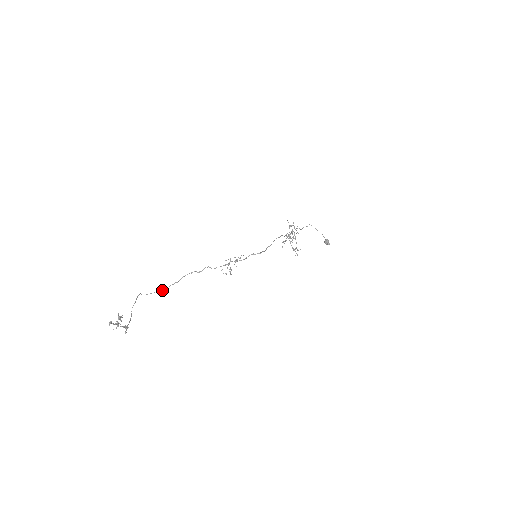
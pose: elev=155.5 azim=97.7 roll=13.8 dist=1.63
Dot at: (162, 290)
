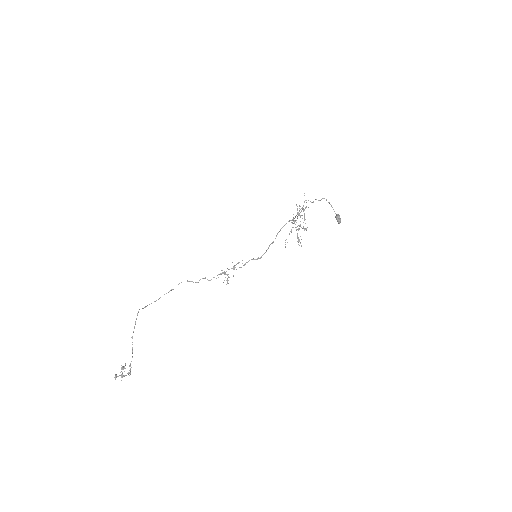
Dot at: (159, 298)
